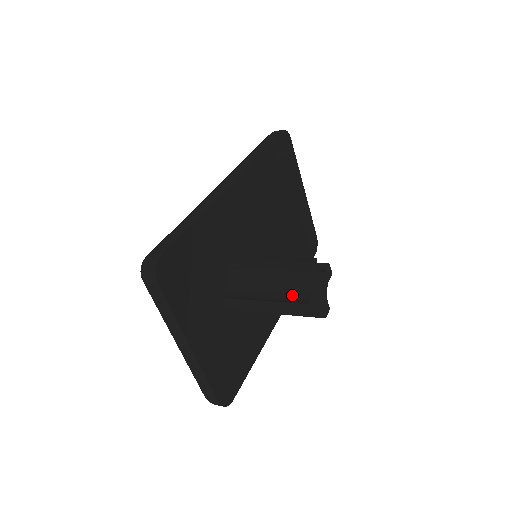
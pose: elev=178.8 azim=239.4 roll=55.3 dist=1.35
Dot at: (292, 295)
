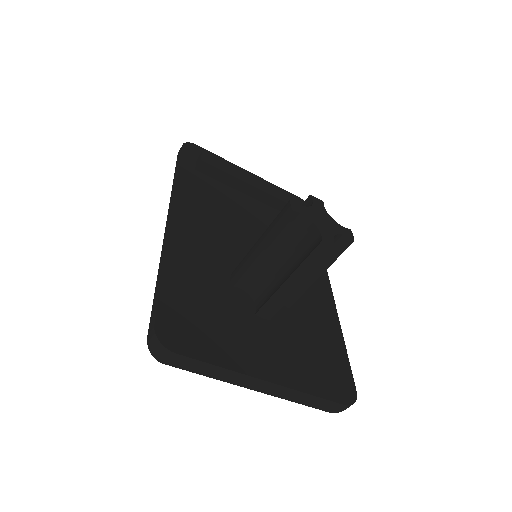
Dot at: (304, 250)
